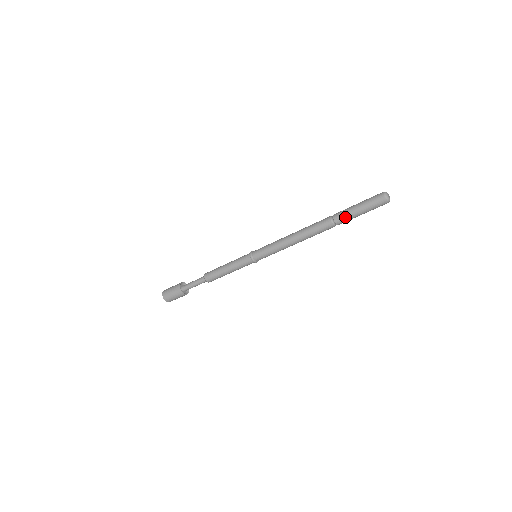
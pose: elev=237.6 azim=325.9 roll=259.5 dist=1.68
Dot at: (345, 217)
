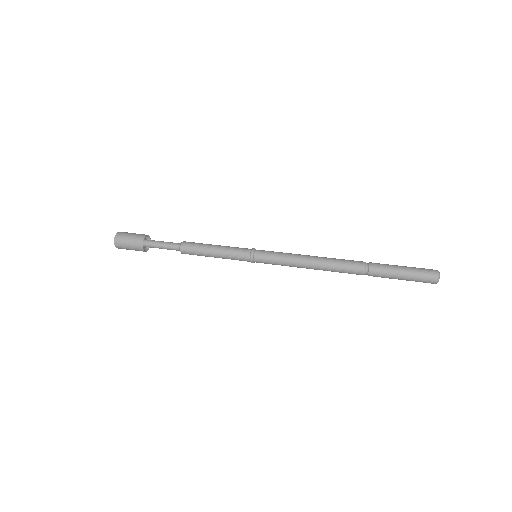
Dot at: (382, 277)
